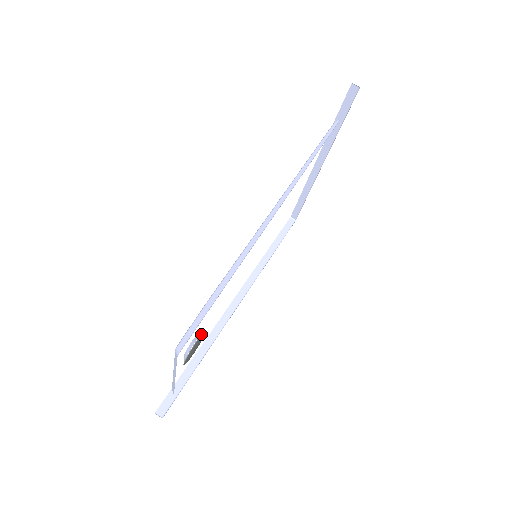
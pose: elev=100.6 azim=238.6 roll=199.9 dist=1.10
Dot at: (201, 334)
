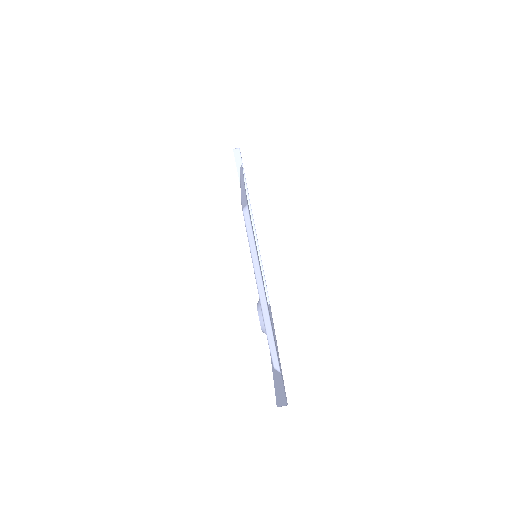
Dot at: occluded
